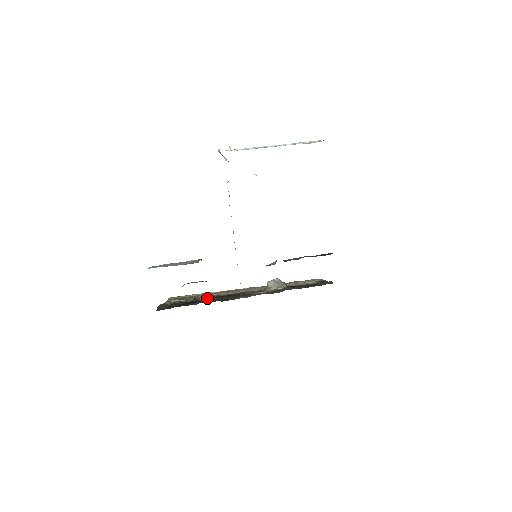
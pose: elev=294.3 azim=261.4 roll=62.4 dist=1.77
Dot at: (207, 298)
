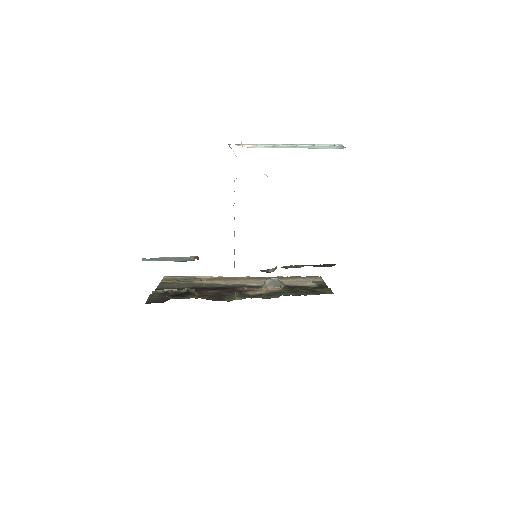
Dot at: (201, 288)
